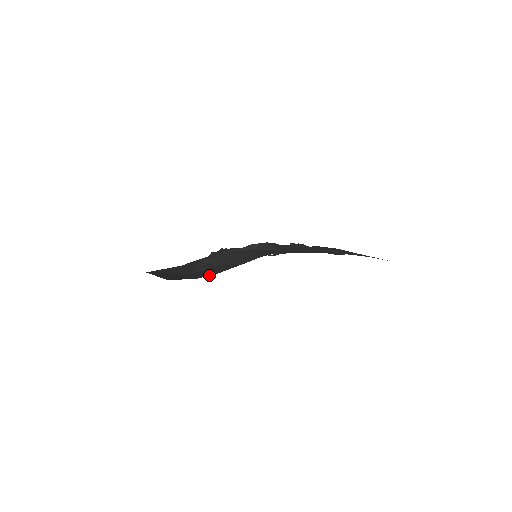
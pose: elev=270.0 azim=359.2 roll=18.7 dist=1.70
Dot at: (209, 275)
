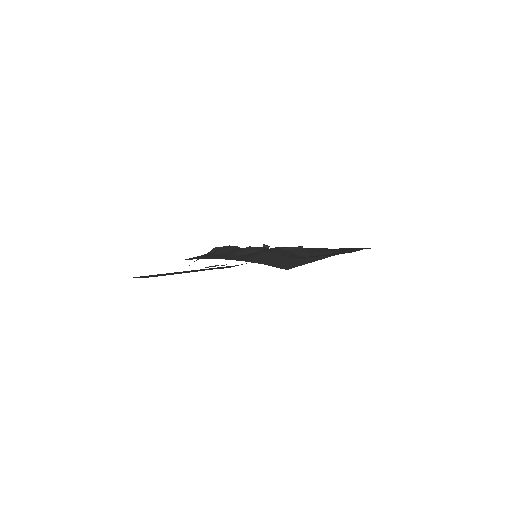
Dot at: occluded
